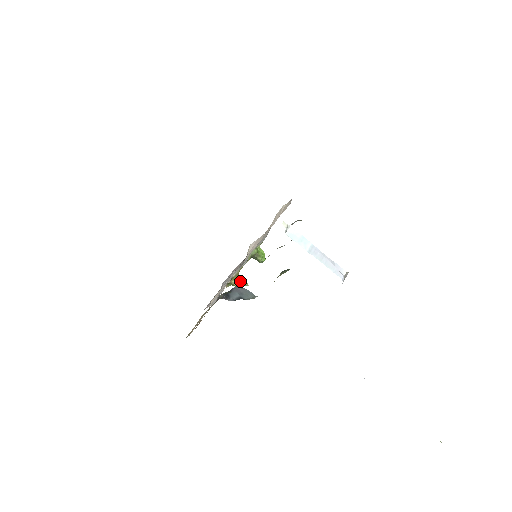
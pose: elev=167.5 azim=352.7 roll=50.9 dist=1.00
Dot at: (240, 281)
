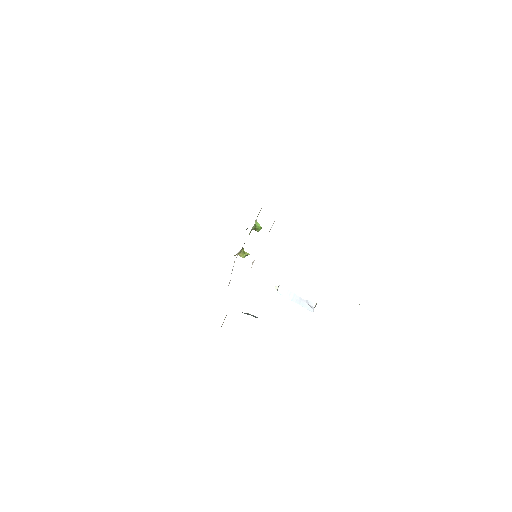
Dot at: (244, 254)
